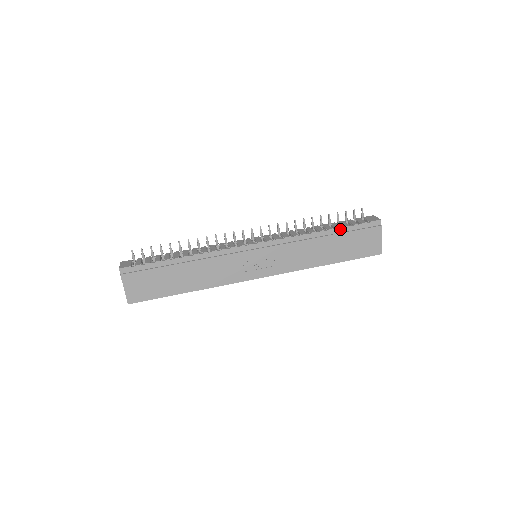
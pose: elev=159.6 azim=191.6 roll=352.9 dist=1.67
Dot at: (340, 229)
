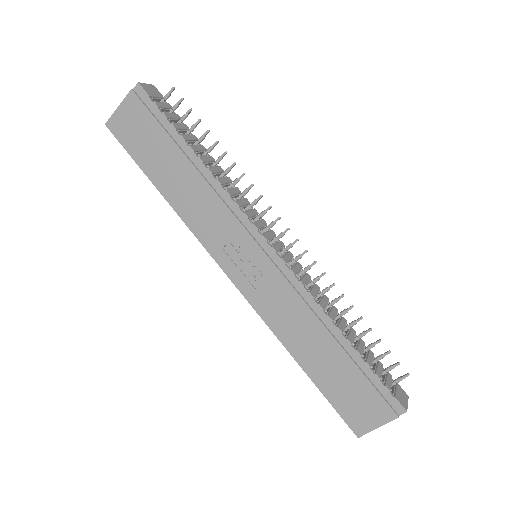
Dot at: (358, 355)
